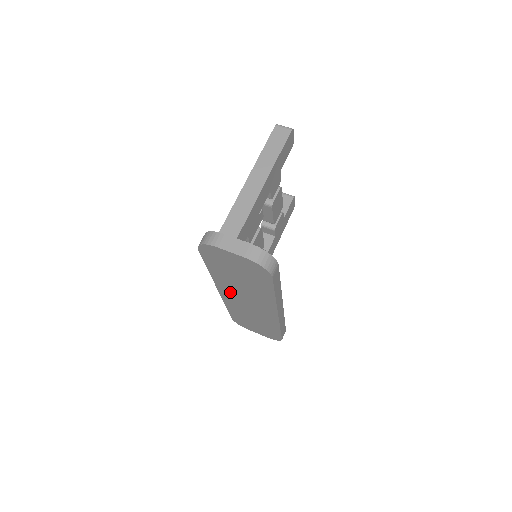
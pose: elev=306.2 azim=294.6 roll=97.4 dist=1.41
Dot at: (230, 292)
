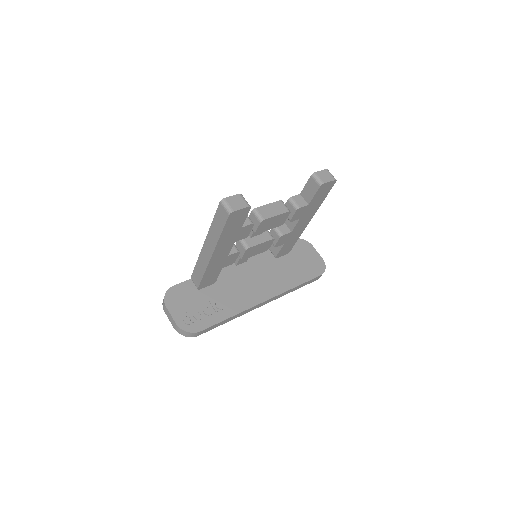
Dot at: occluded
